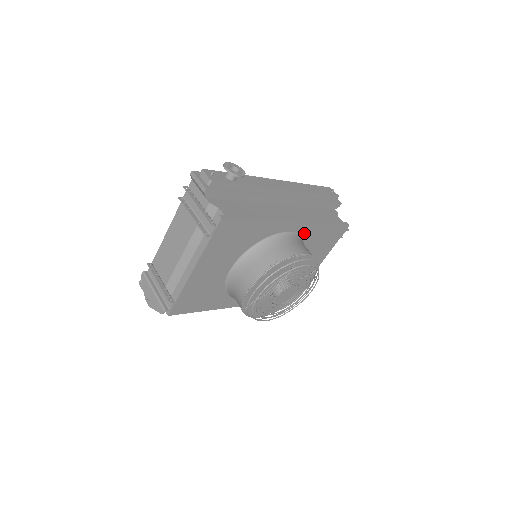
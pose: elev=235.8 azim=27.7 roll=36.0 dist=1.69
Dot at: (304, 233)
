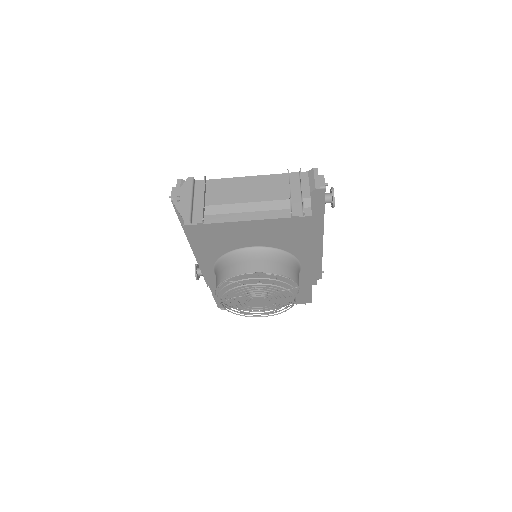
Dot at: (300, 277)
